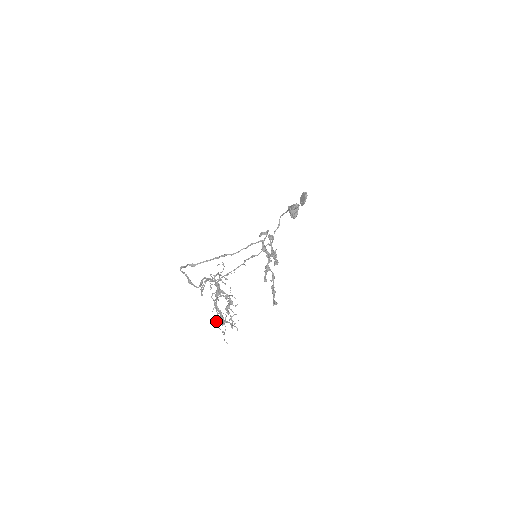
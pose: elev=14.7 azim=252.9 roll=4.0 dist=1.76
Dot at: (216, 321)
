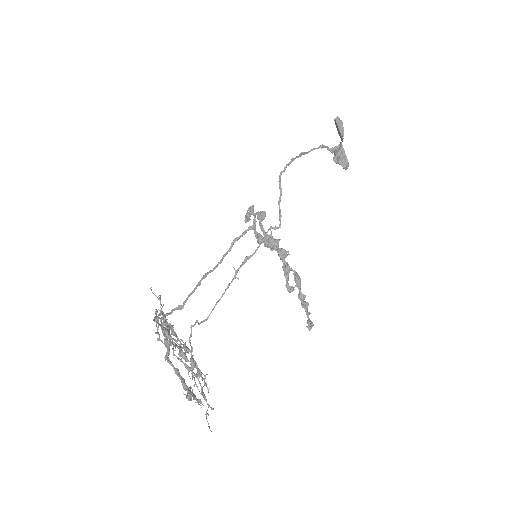
Dot at: (201, 392)
